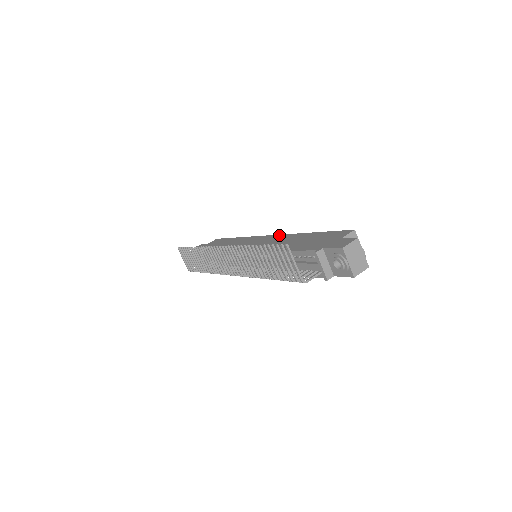
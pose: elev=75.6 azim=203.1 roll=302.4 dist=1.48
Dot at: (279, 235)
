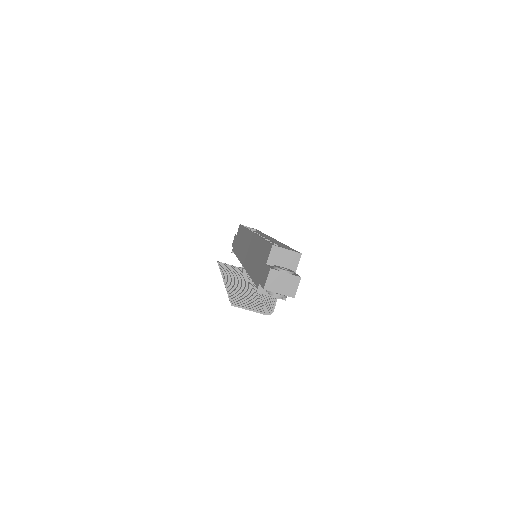
Dot at: (253, 236)
